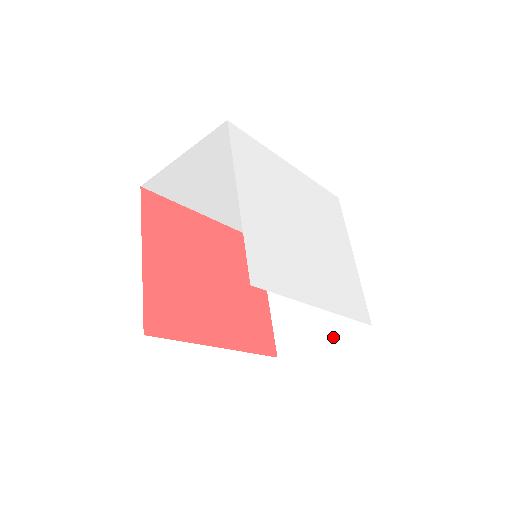
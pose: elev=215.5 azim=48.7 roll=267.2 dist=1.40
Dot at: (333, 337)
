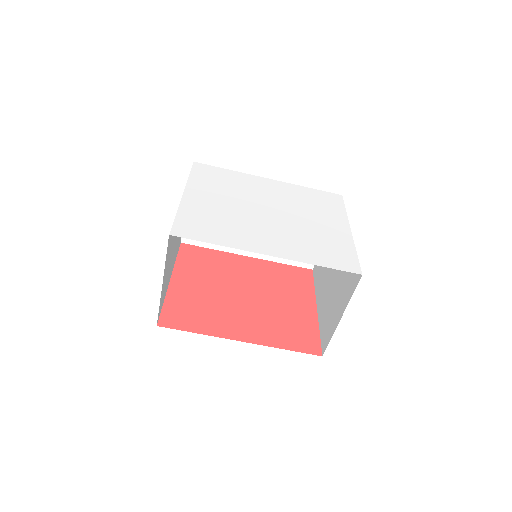
Dot at: (345, 307)
